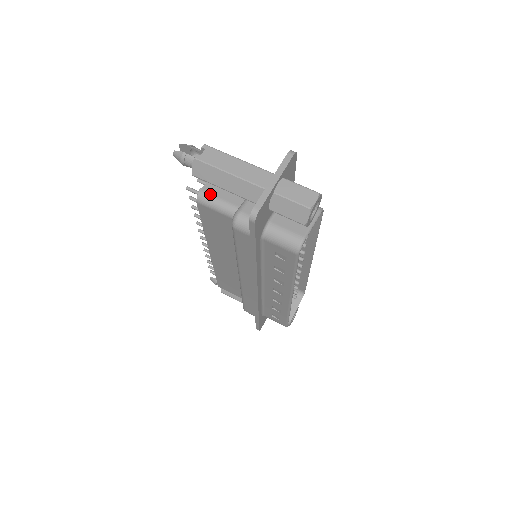
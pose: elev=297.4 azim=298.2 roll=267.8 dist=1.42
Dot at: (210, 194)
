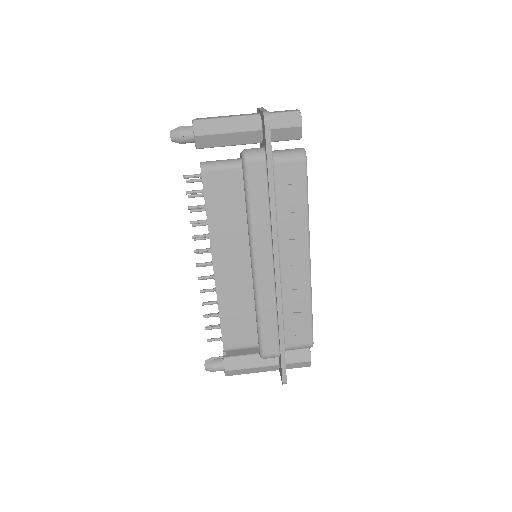
Dot at: (210, 161)
